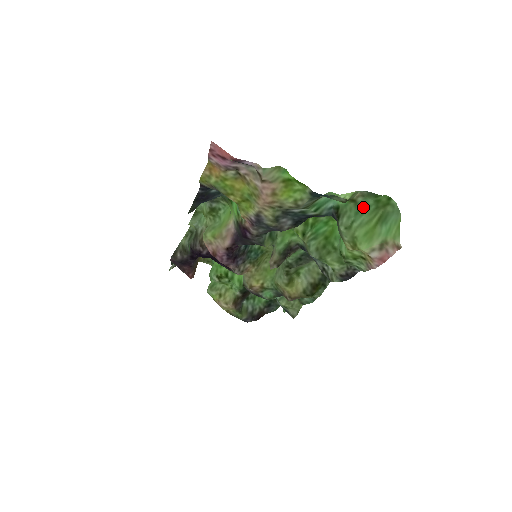
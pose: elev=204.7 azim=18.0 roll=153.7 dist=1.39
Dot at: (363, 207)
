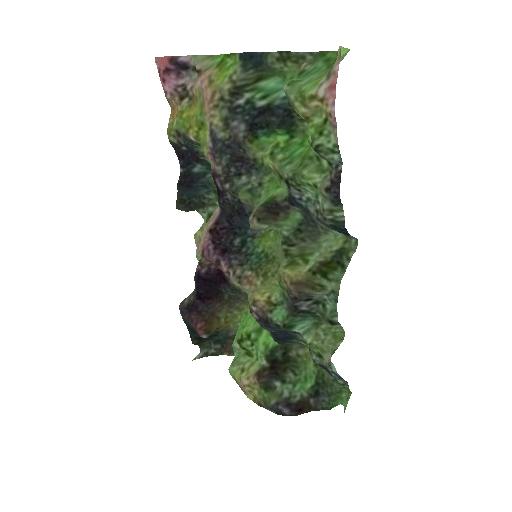
Dot at: (312, 71)
